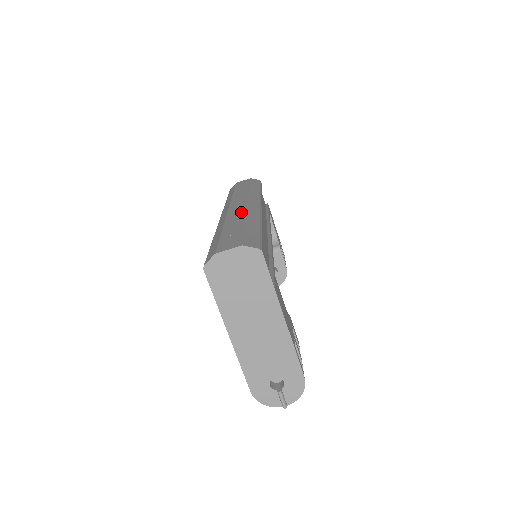
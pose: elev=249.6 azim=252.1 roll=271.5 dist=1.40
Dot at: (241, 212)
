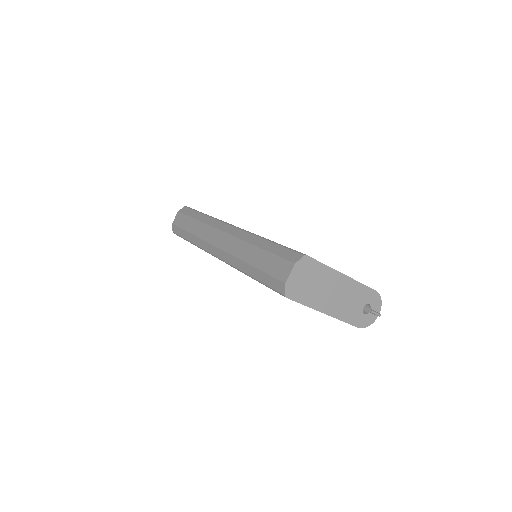
Dot at: (238, 243)
